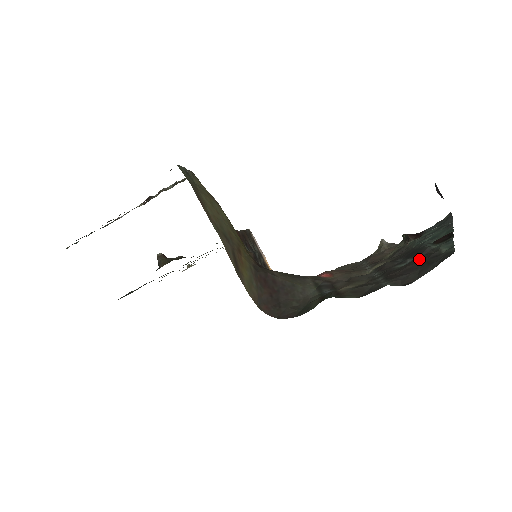
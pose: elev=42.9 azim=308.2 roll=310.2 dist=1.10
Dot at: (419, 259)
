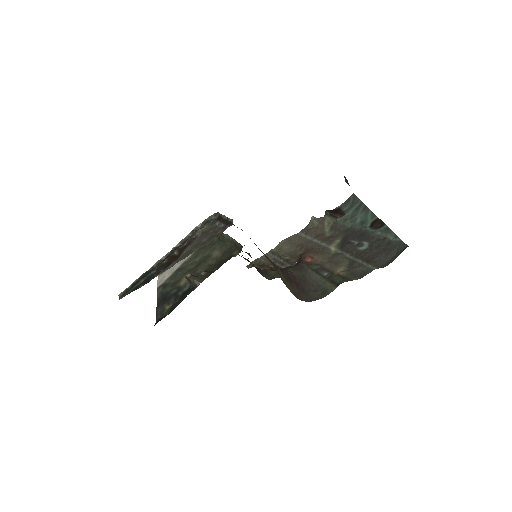
Dot at: (376, 244)
